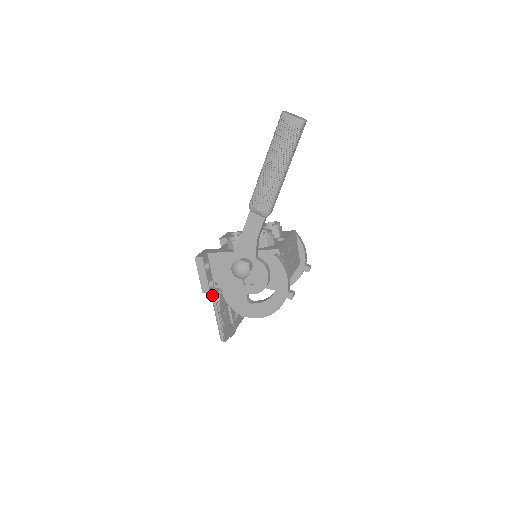
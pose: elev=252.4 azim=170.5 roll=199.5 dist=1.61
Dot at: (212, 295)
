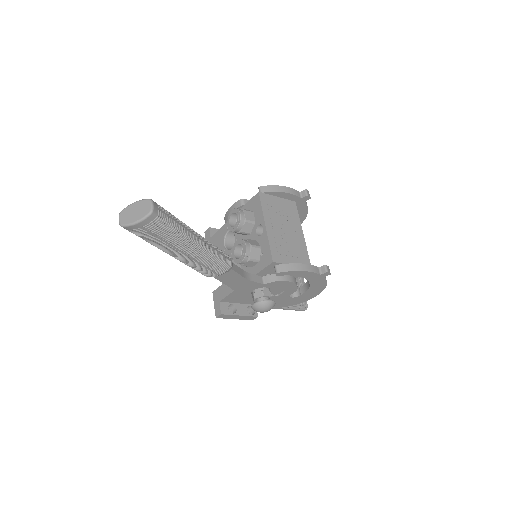
Dot at: occluded
